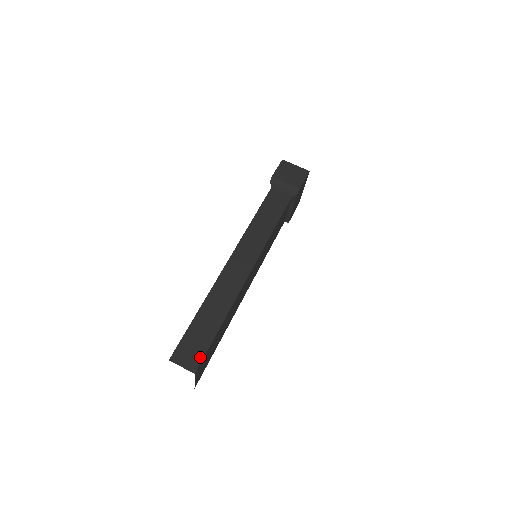
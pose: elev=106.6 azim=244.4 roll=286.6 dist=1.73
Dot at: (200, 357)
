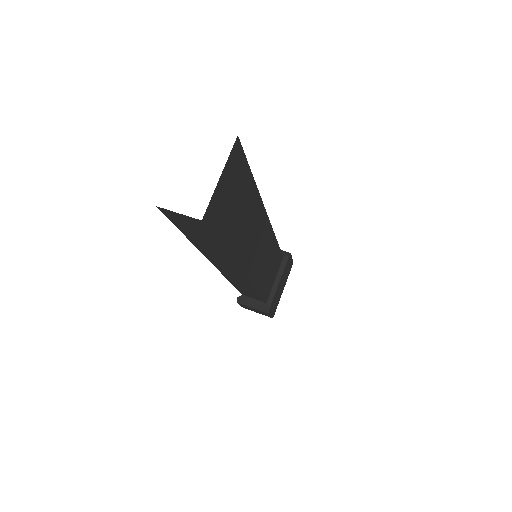
Dot at: occluded
